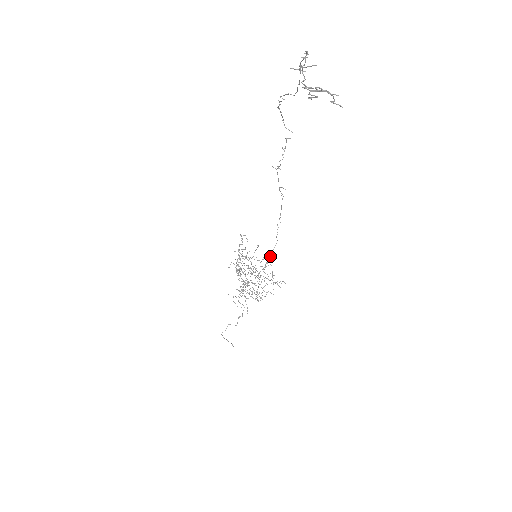
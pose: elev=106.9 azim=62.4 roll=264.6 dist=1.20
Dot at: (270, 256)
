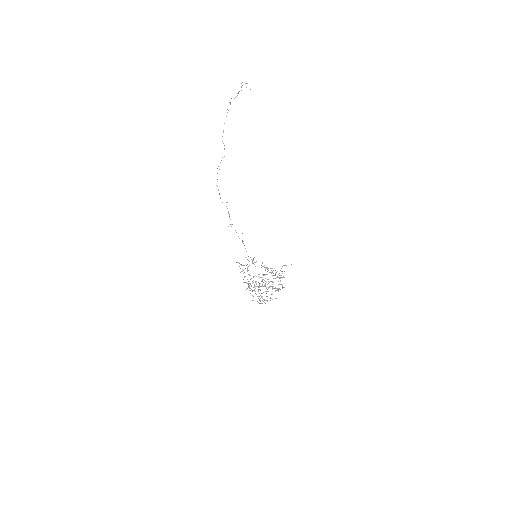
Dot at: occluded
